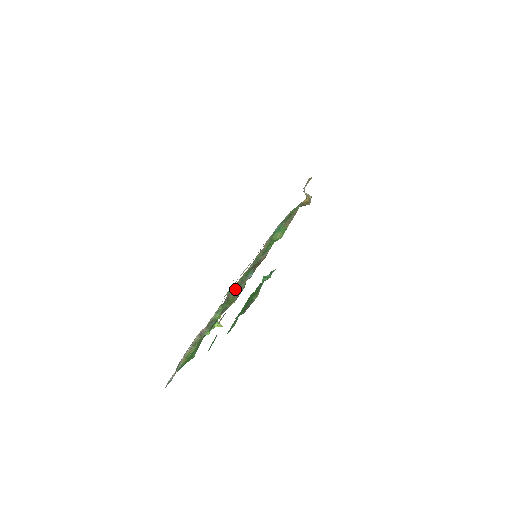
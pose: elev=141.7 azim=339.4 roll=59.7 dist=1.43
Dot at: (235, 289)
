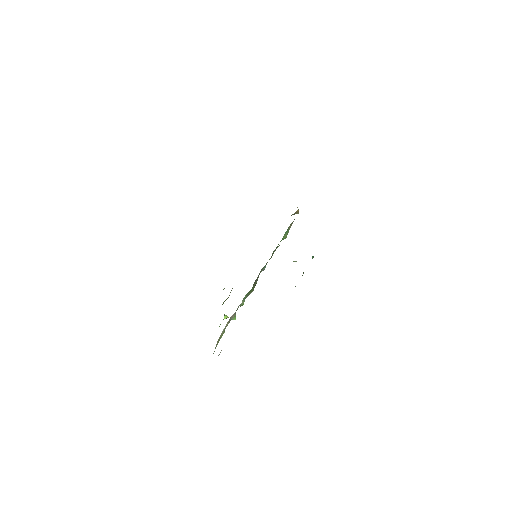
Dot at: (256, 279)
